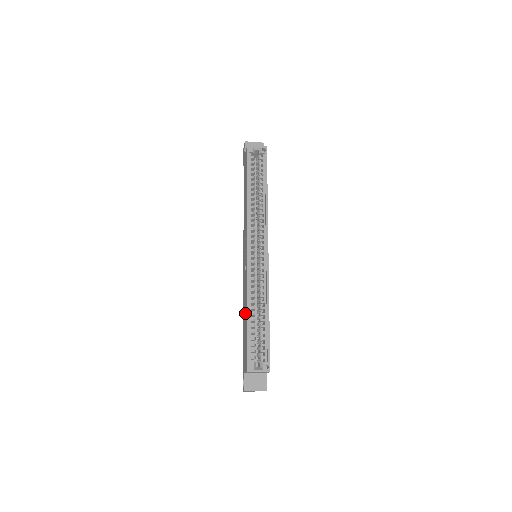
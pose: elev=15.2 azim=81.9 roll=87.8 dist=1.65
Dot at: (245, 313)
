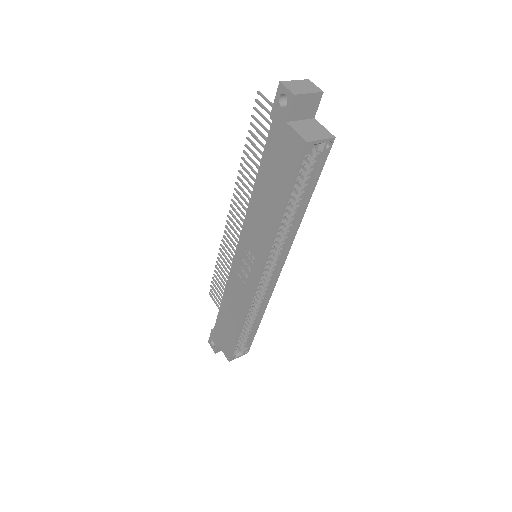
Dot at: (233, 316)
